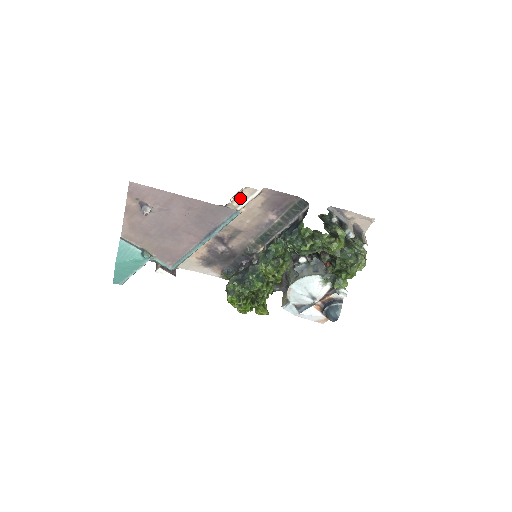
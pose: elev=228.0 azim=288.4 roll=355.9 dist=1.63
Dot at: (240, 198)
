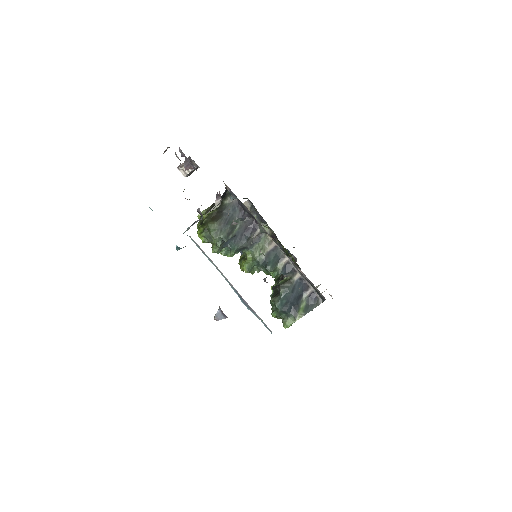
Dot at: occluded
